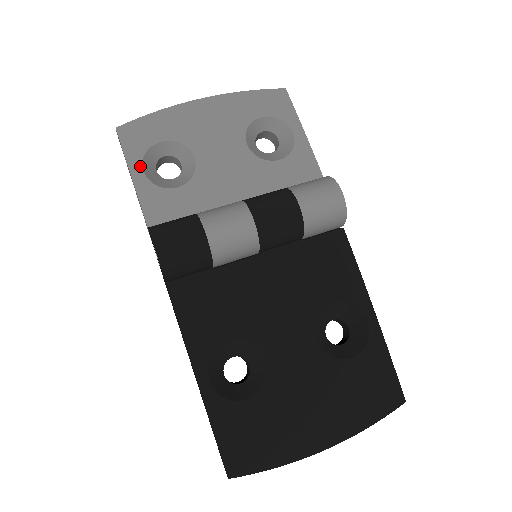
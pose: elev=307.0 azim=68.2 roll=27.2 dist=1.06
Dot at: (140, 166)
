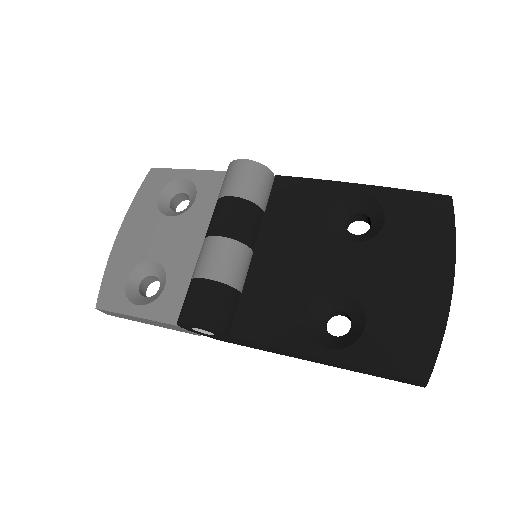
Dot at: (132, 306)
